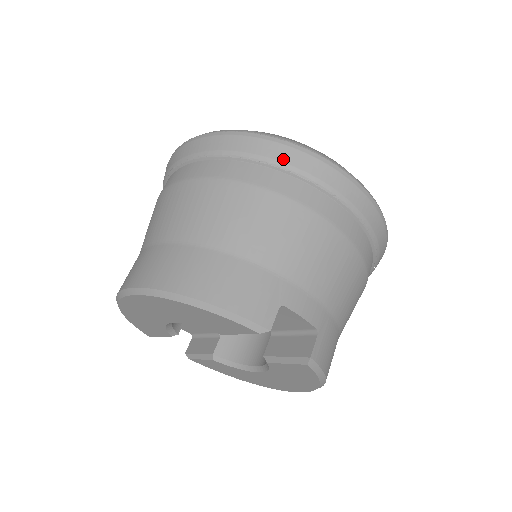
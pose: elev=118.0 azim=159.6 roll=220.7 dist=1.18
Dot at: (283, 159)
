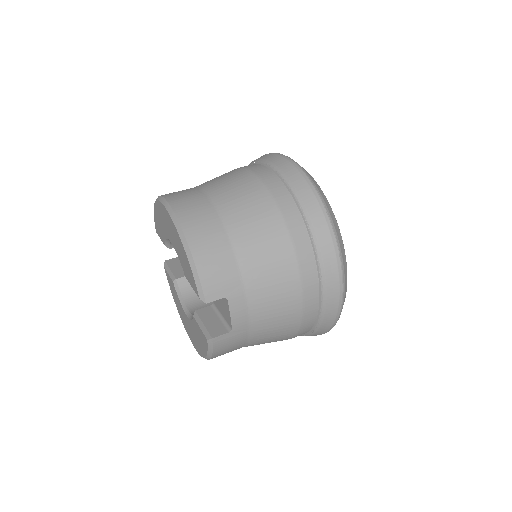
Dot at: (316, 228)
